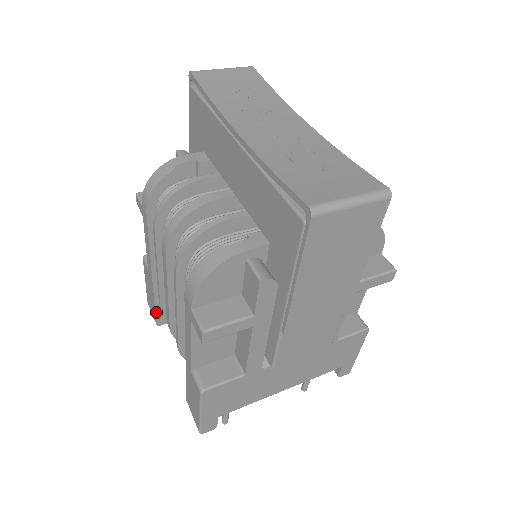
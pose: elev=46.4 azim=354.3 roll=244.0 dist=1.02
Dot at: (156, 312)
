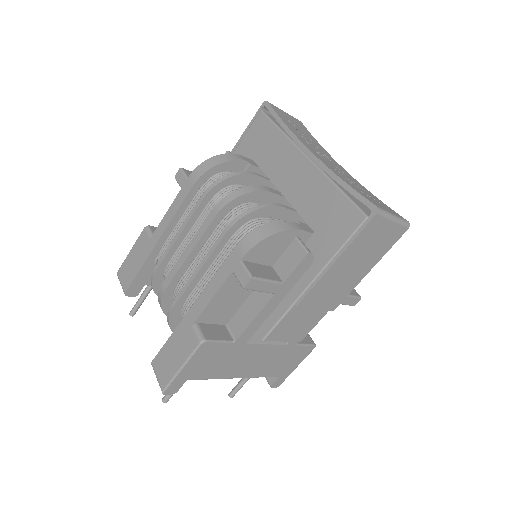
Dot at: (134, 280)
